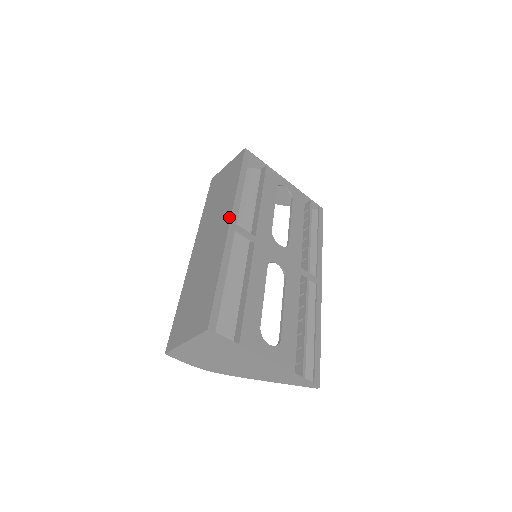
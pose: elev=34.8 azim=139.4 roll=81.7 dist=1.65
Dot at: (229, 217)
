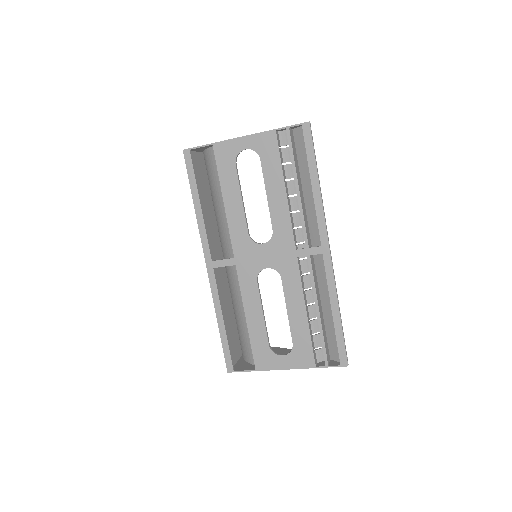
Dot at: (205, 257)
